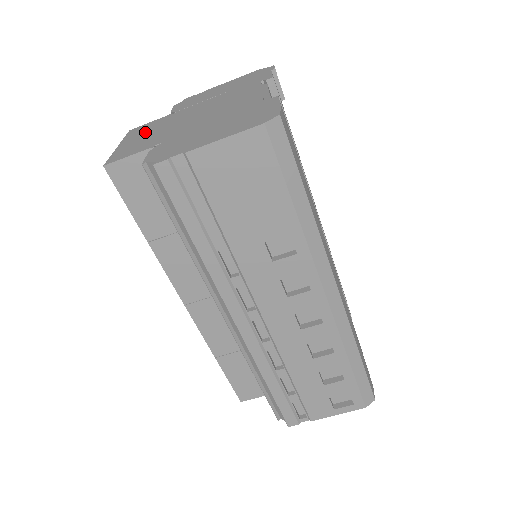
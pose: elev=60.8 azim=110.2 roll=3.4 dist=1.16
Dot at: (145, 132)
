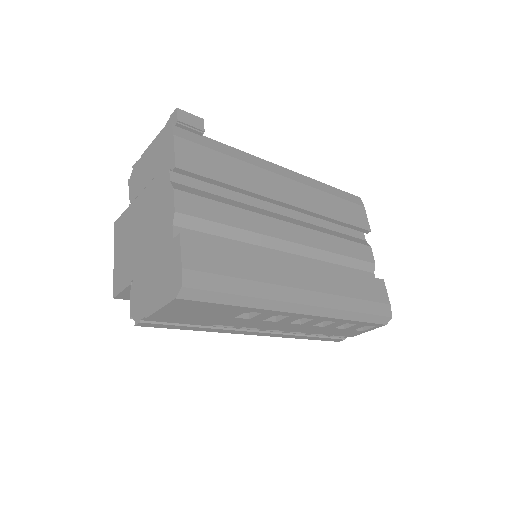
Dot at: (122, 241)
